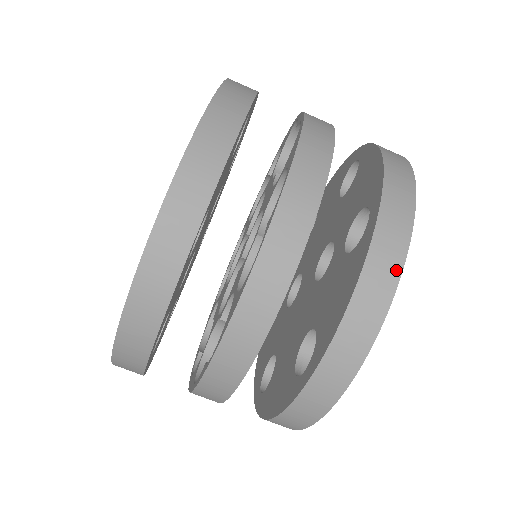
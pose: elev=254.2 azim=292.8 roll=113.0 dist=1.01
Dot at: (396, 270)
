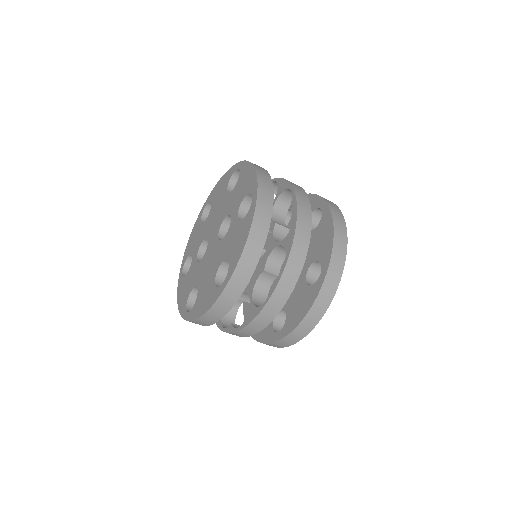
Dot at: (277, 347)
